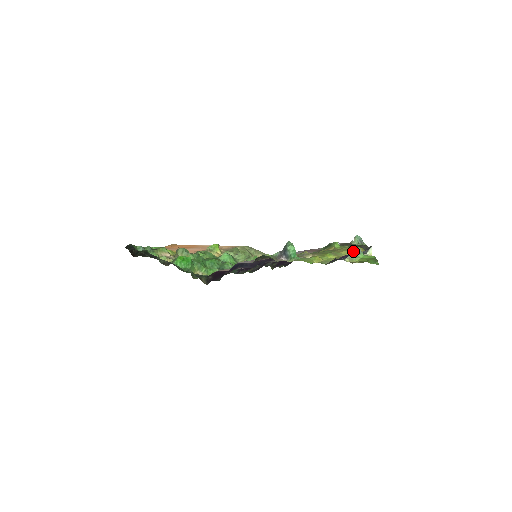
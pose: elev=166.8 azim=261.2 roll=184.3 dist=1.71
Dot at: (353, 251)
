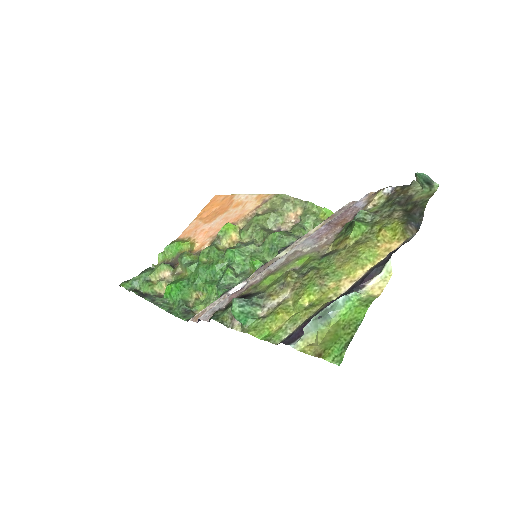
Dot at: (369, 256)
